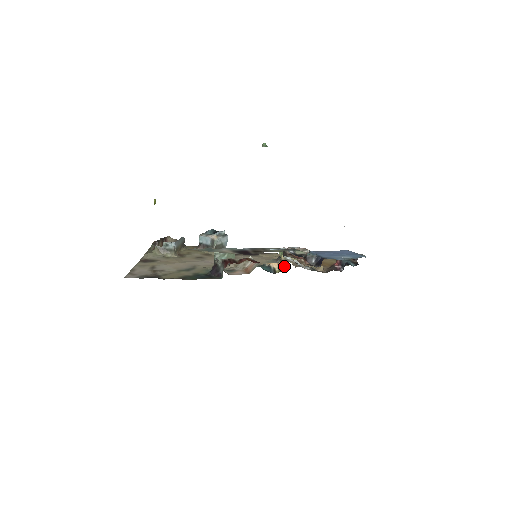
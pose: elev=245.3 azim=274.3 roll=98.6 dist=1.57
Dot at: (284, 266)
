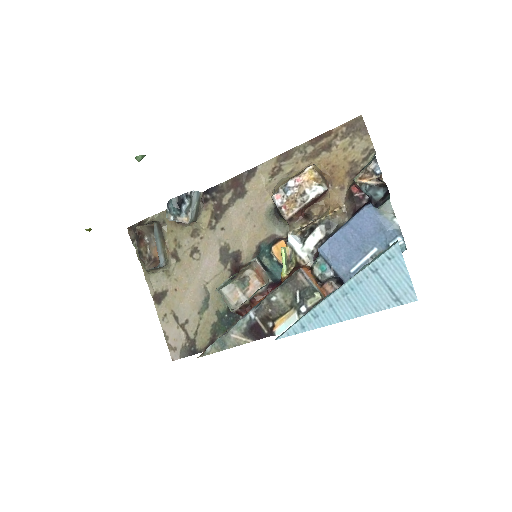
Dot at: occluded
